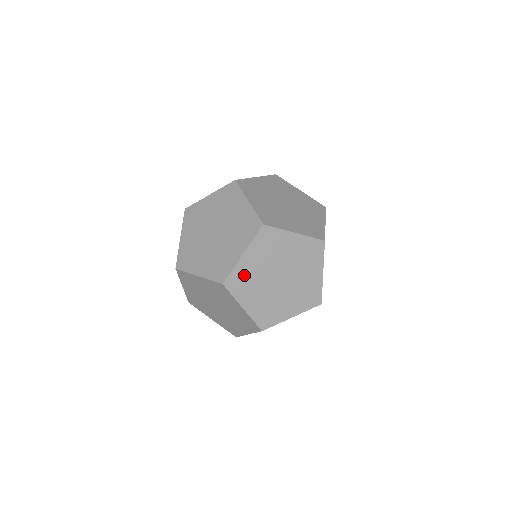
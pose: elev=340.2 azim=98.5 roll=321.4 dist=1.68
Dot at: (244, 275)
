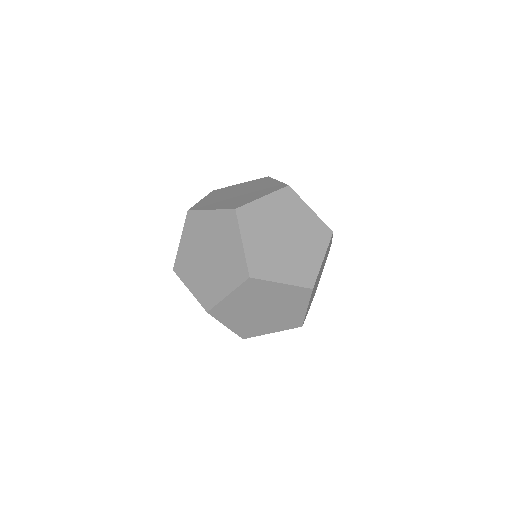
Dot at: (228, 308)
